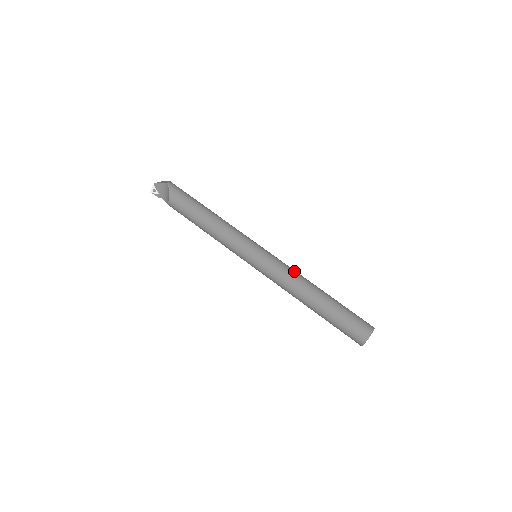
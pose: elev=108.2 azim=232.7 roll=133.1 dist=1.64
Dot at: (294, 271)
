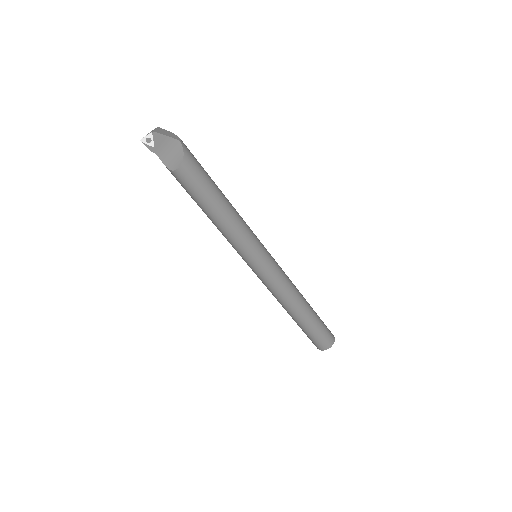
Dot at: occluded
